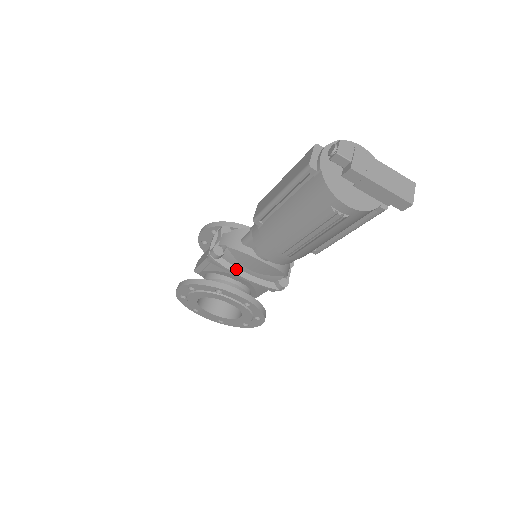
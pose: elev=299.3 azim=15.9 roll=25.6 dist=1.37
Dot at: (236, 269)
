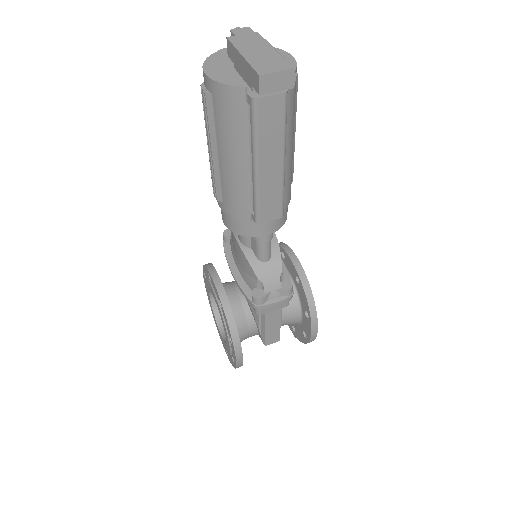
Dot at: (232, 259)
